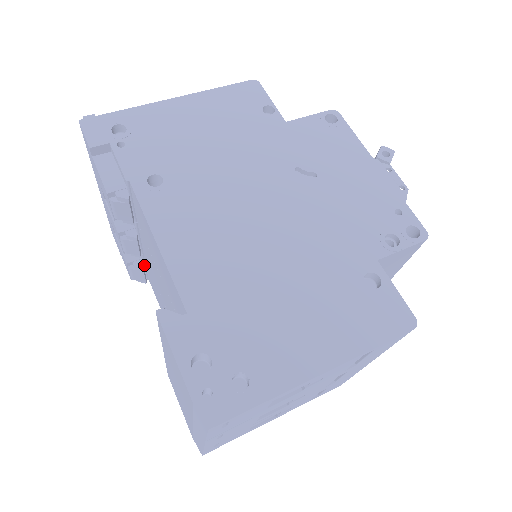
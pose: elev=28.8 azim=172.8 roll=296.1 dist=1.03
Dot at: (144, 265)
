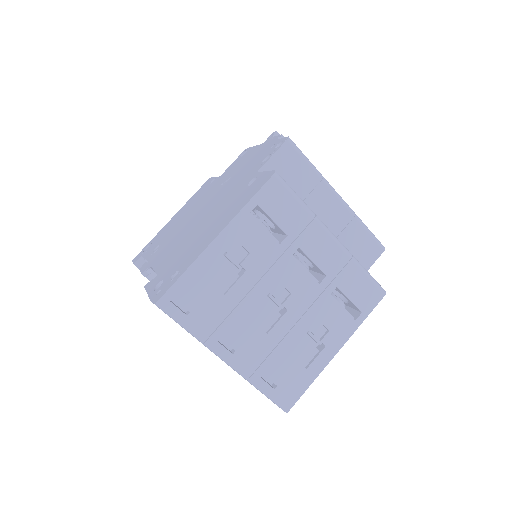
Dot at: occluded
